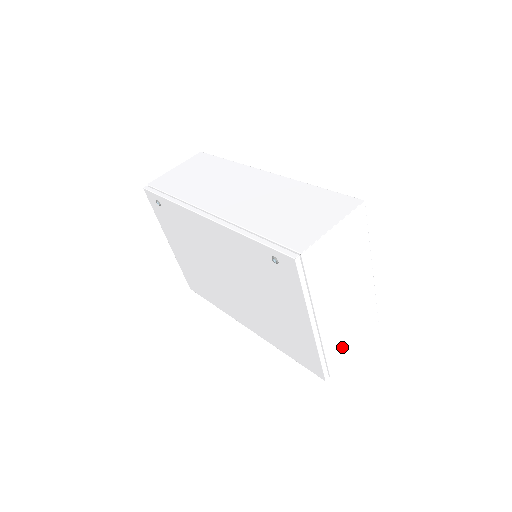
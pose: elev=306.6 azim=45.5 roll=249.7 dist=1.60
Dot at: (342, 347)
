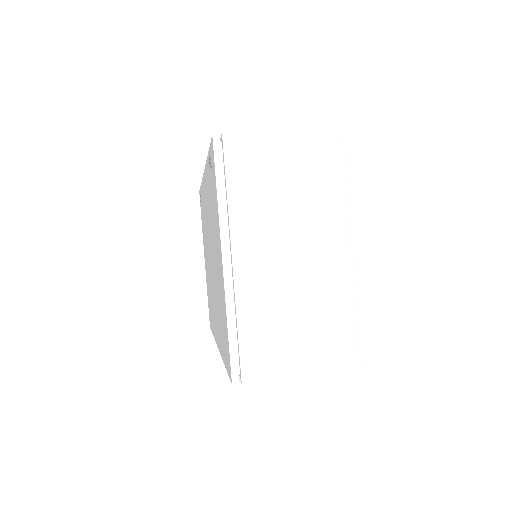
Dot at: (274, 342)
